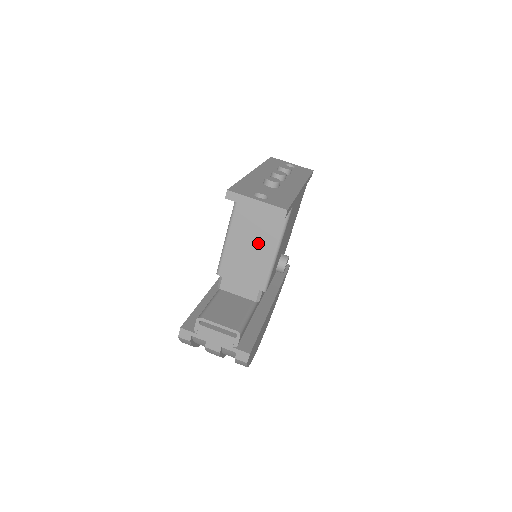
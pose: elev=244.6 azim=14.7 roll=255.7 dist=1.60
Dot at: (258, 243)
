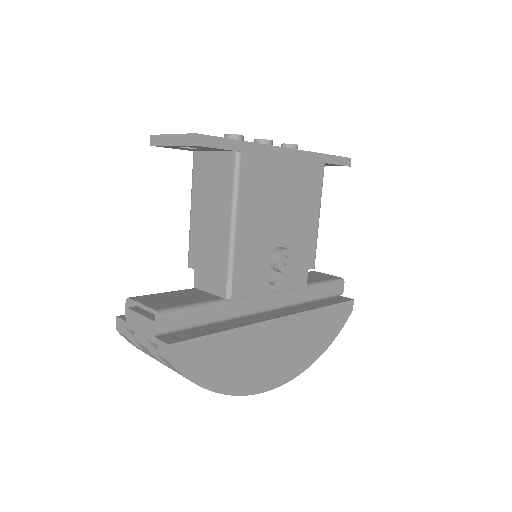
Dot at: (215, 212)
